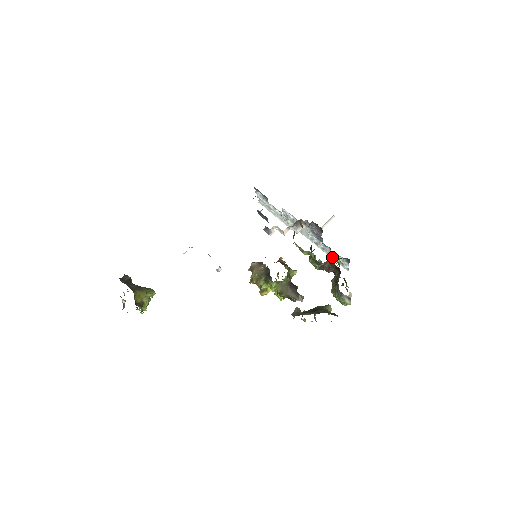
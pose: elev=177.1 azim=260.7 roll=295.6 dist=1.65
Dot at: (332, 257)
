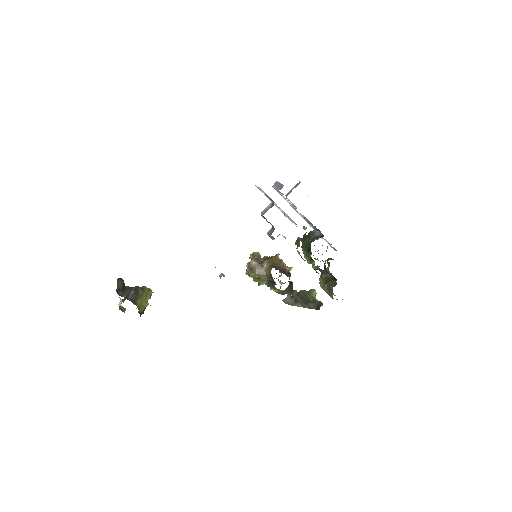
Dot at: occluded
